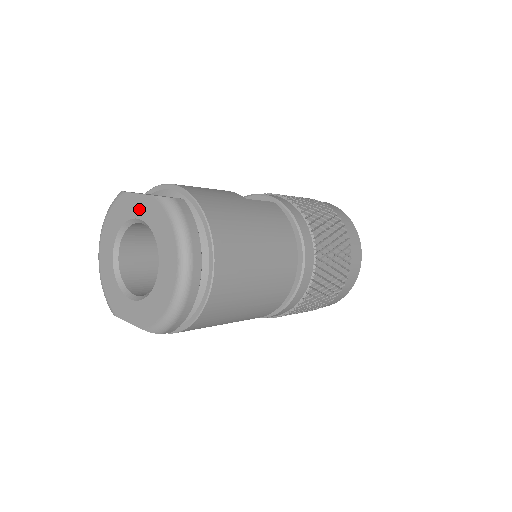
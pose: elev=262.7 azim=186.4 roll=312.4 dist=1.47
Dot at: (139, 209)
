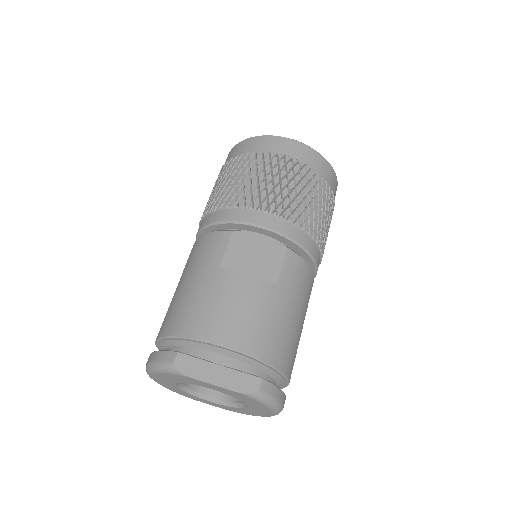
Dot at: (215, 389)
